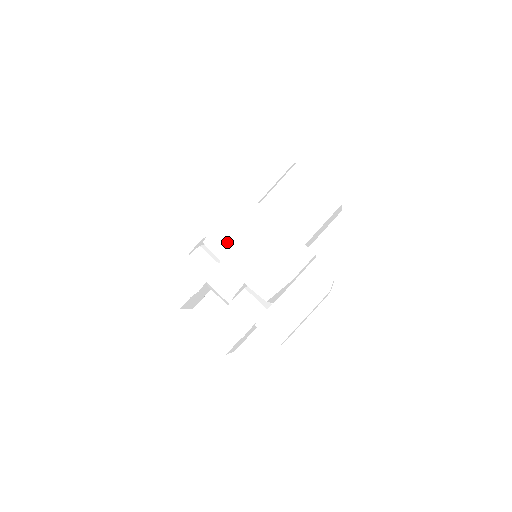
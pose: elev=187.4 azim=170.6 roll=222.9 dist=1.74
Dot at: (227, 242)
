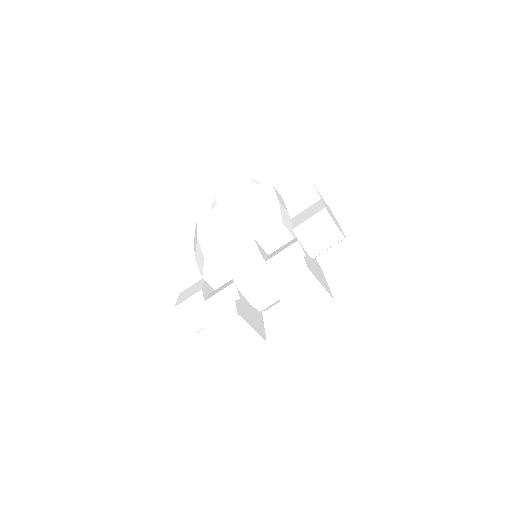
Dot at: (210, 241)
